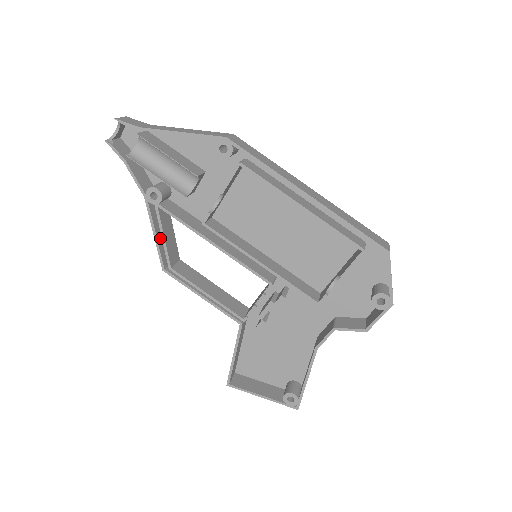
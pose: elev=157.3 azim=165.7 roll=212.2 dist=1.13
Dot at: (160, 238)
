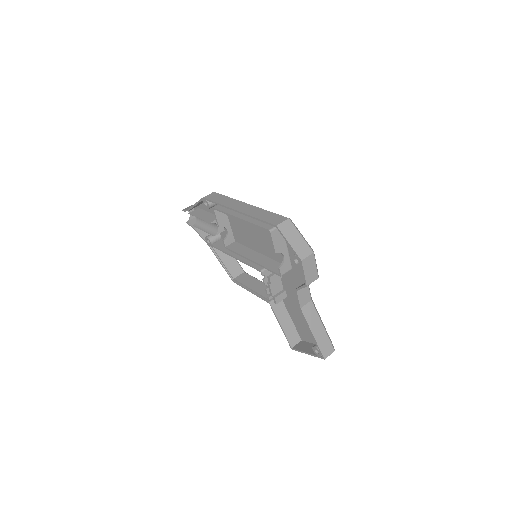
Dot at: occluded
